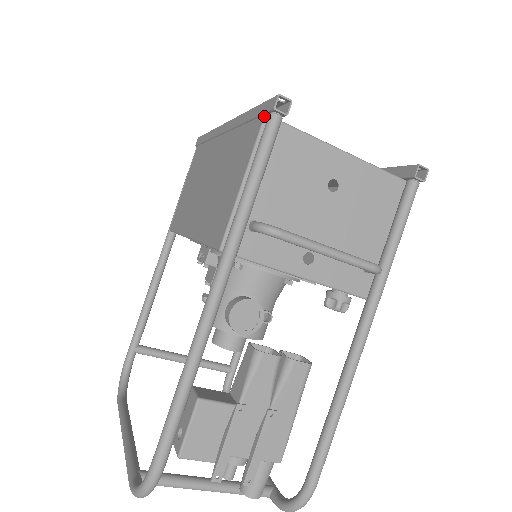
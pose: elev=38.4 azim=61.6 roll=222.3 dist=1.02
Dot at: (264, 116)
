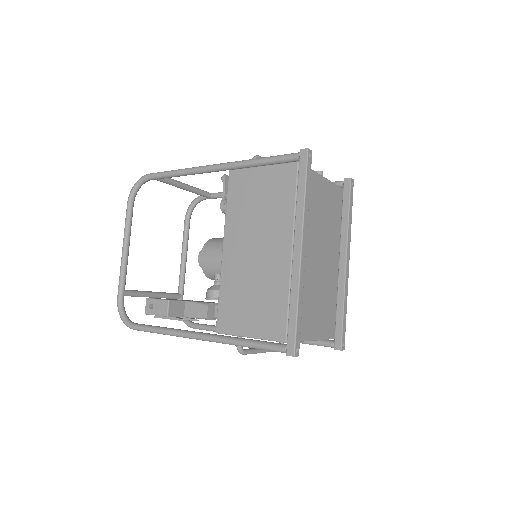
Dot at: (285, 342)
